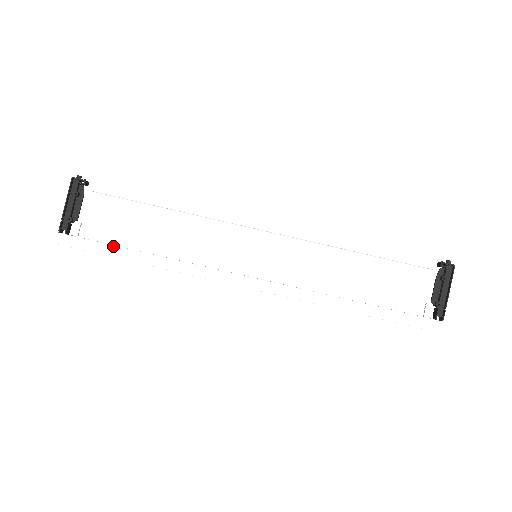
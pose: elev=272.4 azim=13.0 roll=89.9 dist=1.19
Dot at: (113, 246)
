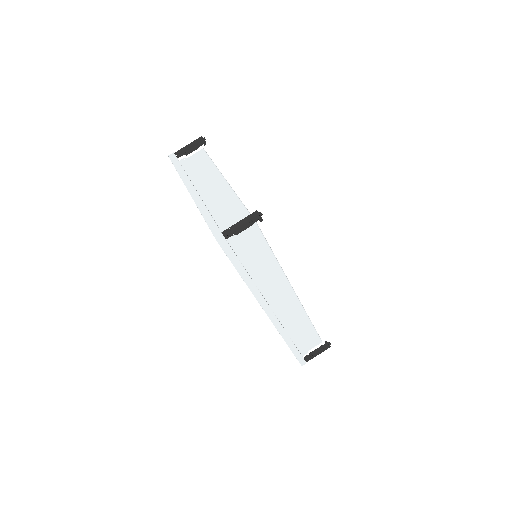
Dot at: (240, 262)
